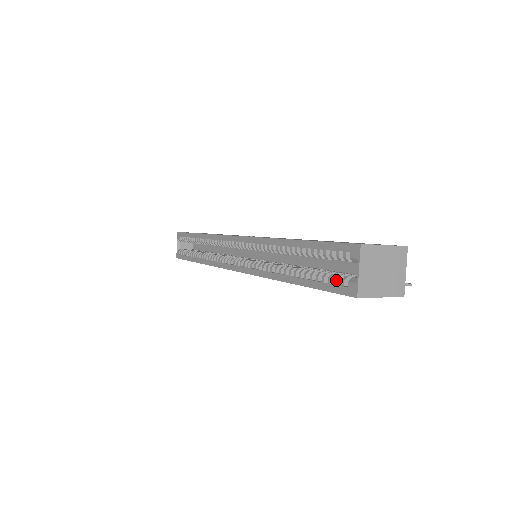
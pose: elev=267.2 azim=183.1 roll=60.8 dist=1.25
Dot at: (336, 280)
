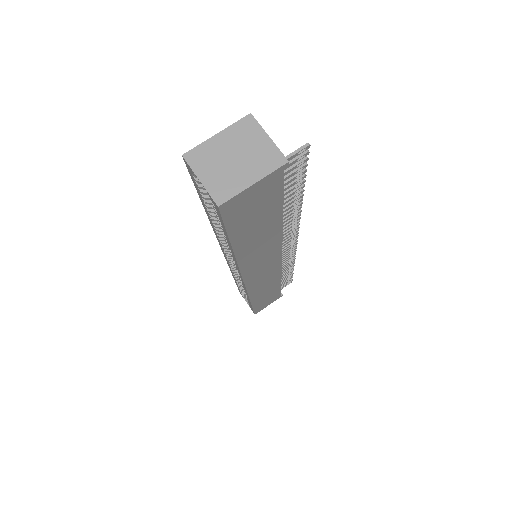
Dot at: occluded
